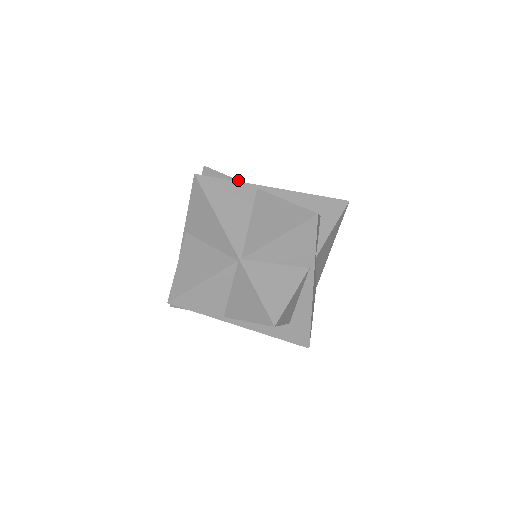
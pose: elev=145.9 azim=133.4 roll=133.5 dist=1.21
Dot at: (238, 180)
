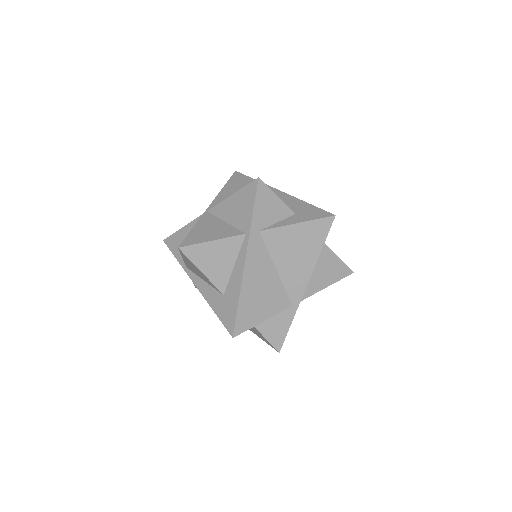
Dot at: occluded
